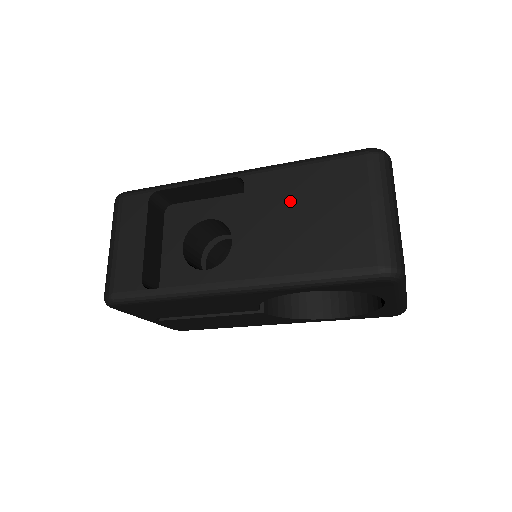
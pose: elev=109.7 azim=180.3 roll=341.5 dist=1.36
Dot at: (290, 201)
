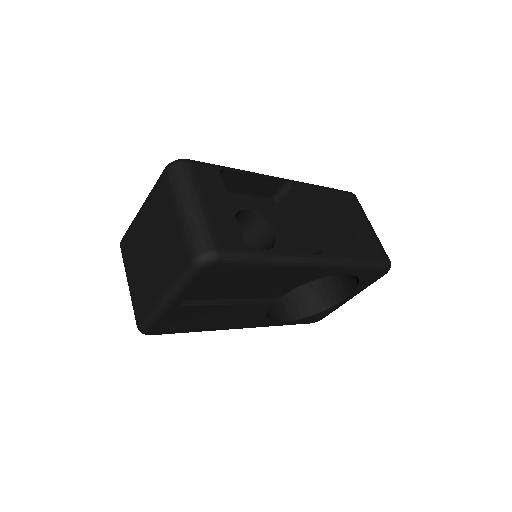
Dot at: (327, 209)
